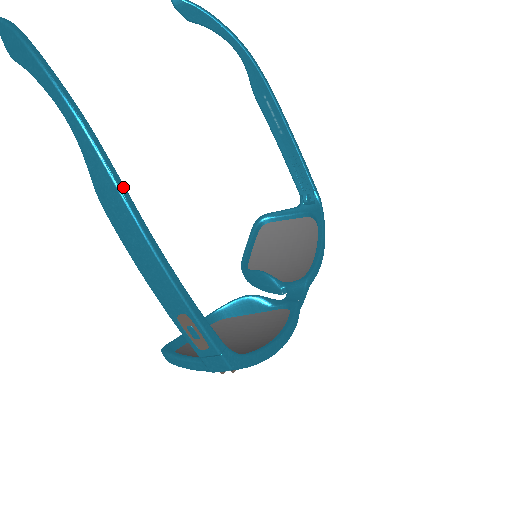
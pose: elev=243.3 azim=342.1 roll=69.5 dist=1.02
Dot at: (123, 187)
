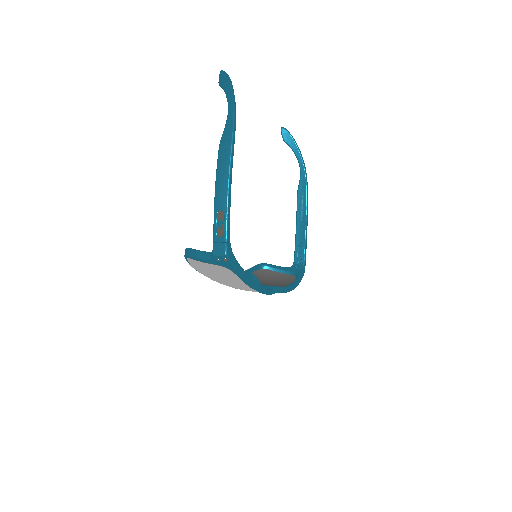
Dot at: (234, 142)
